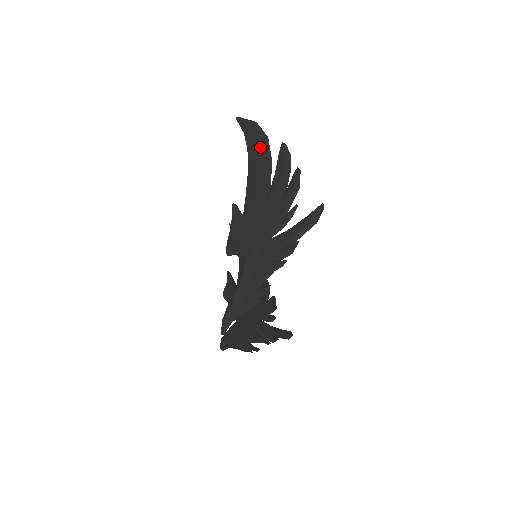
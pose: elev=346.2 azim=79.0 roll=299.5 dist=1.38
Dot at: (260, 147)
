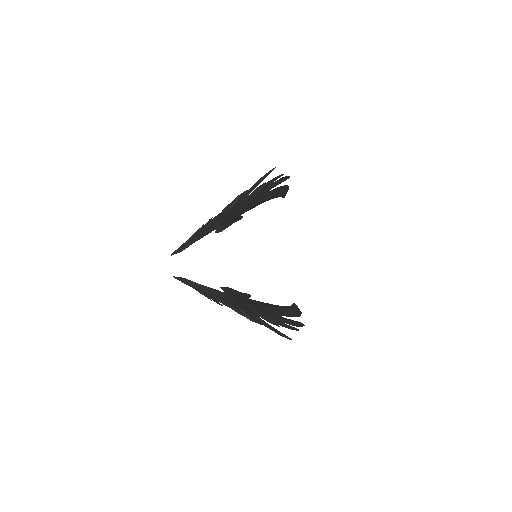
Dot at: occluded
